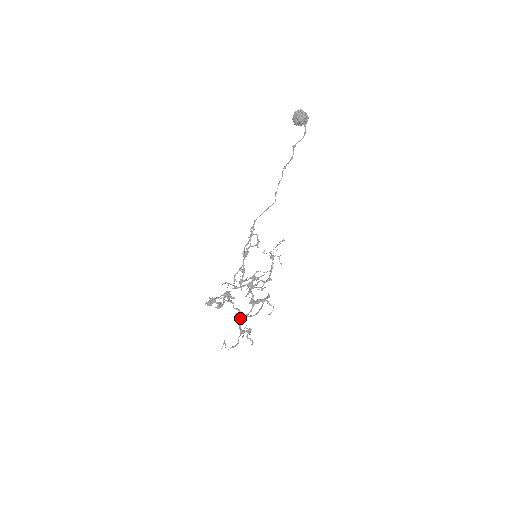
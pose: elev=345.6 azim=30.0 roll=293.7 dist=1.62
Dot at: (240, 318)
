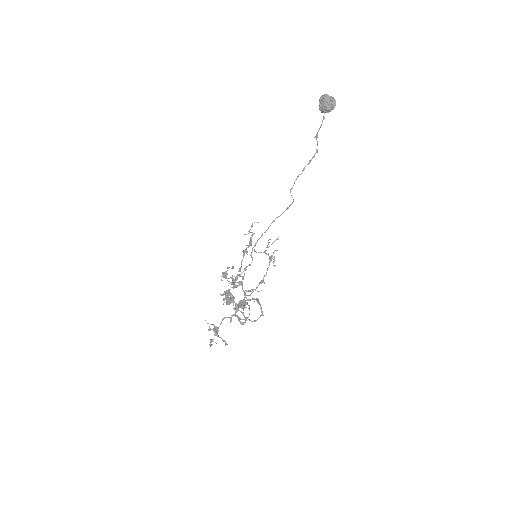
Dot at: (224, 317)
